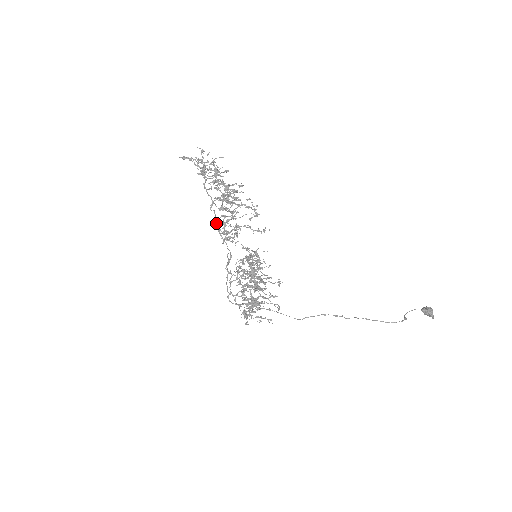
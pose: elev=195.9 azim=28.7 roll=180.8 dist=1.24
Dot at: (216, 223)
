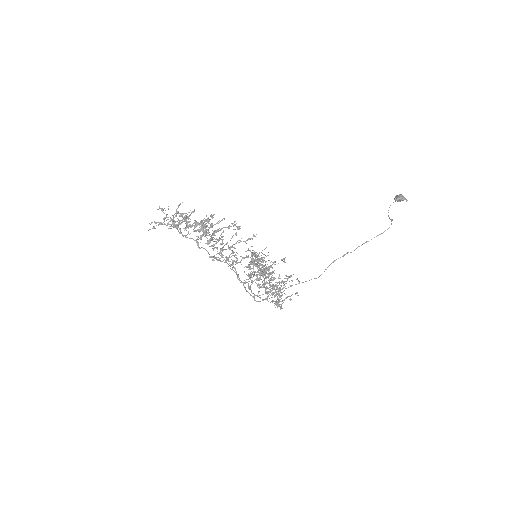
Dot at: occluded
